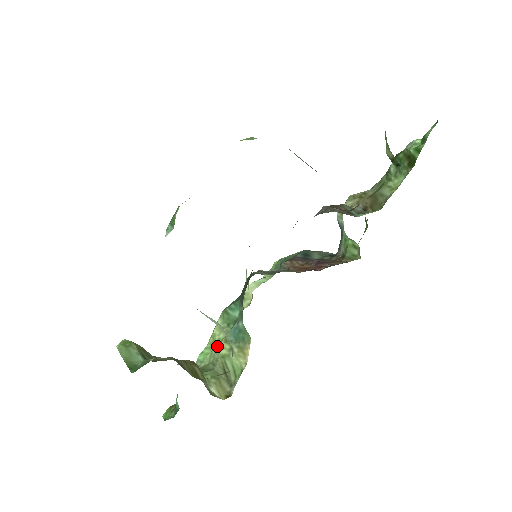
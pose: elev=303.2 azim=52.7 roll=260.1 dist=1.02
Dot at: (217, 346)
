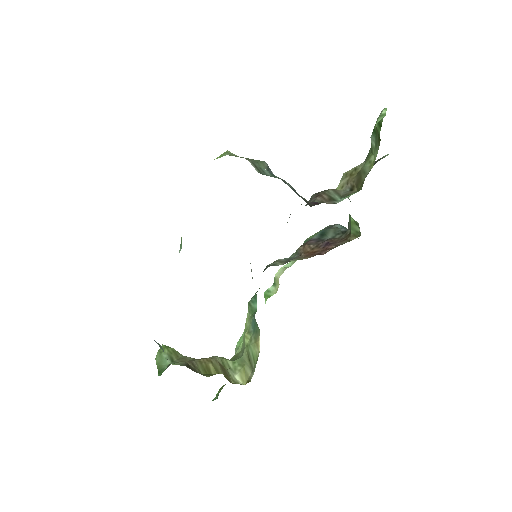
Dot at: (244, 336)
